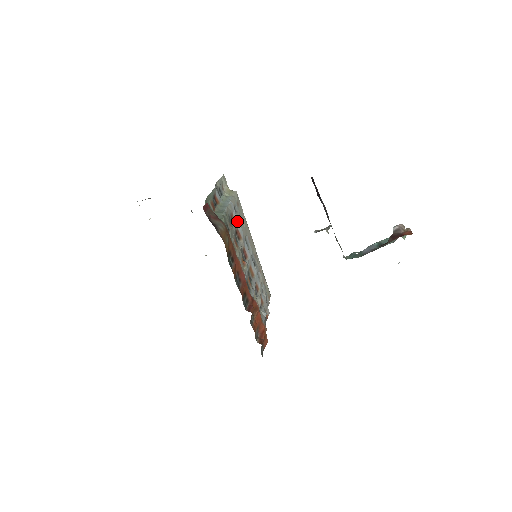
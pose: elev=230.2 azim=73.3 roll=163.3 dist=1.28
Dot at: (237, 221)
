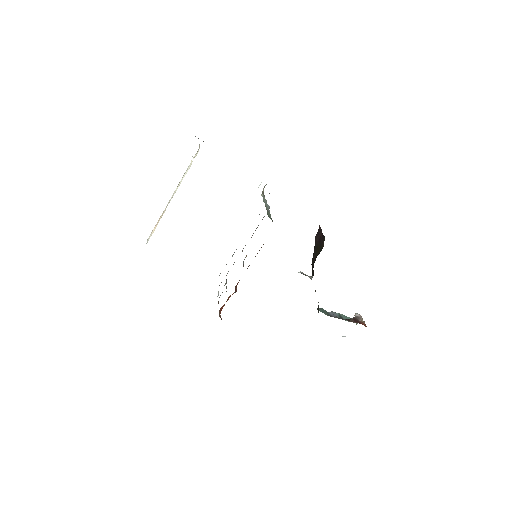
Dot at: occluded
